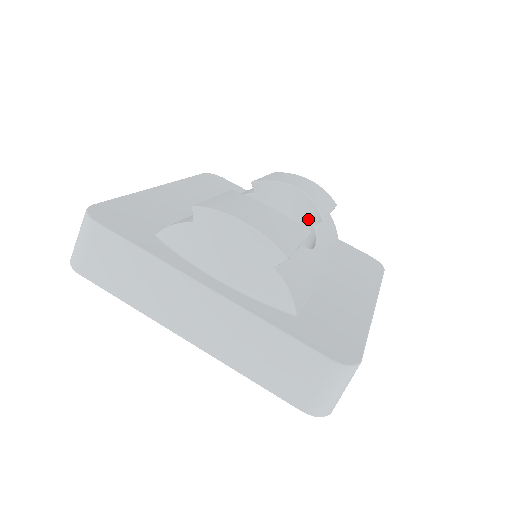
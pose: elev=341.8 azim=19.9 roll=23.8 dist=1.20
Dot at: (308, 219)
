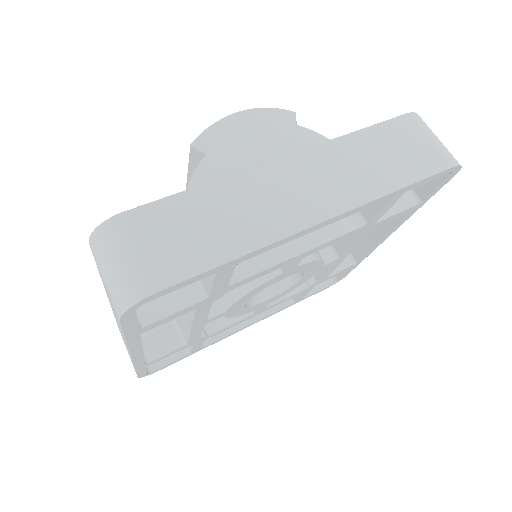
Dot at: occluded
